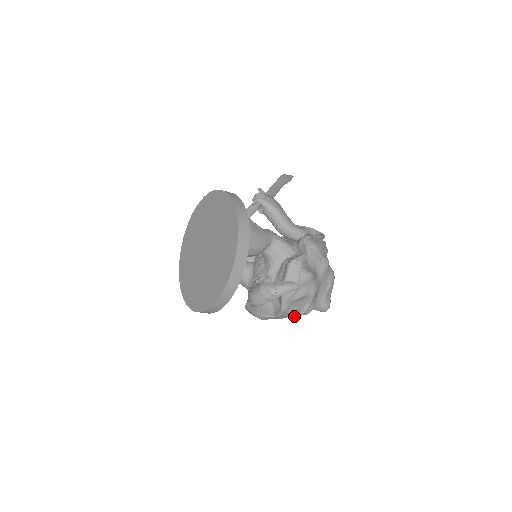
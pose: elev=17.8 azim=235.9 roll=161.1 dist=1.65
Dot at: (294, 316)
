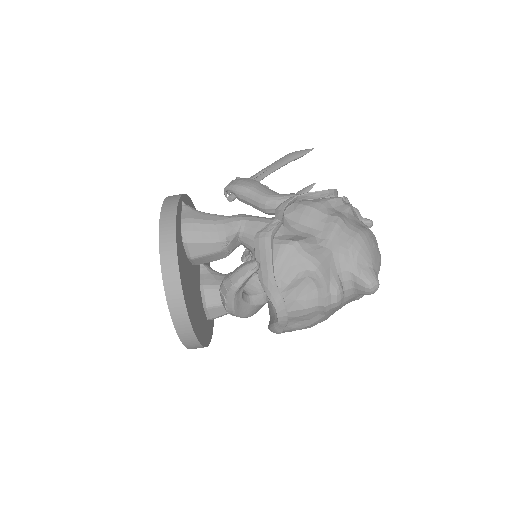
Dot at: (323, 314)
